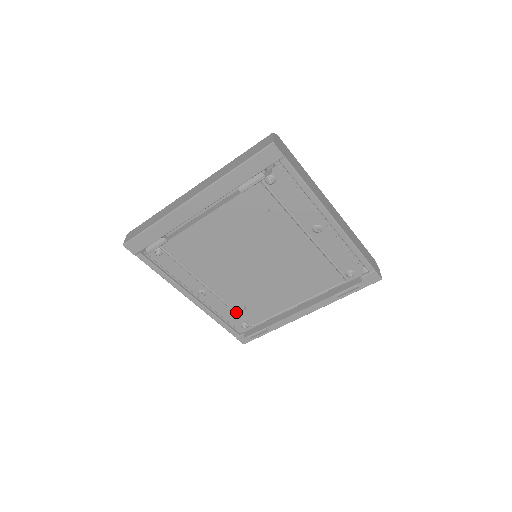
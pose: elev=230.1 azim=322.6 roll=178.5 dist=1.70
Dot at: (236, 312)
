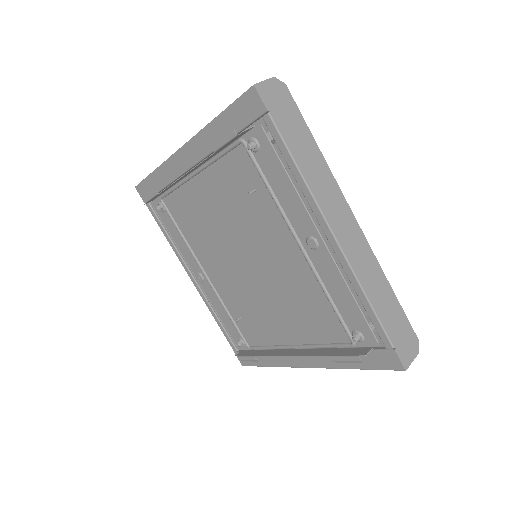
Dot at: (231, 319)
